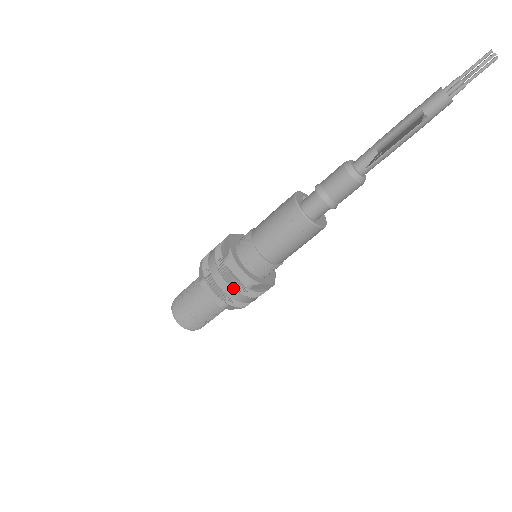
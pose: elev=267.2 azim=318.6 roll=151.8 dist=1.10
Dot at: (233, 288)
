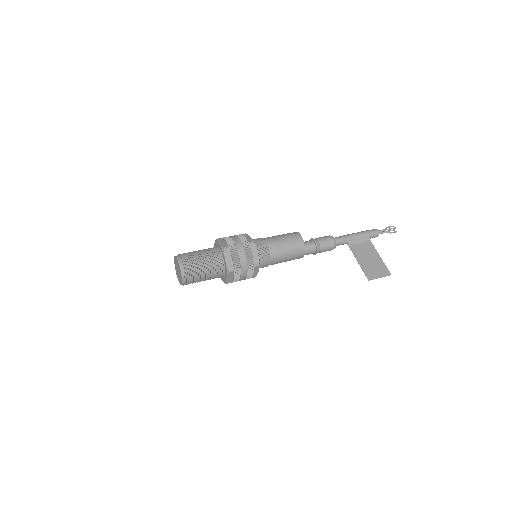
Dot at: (246, 278)
